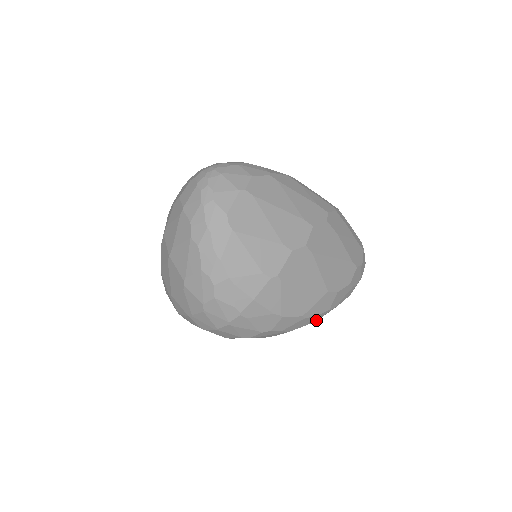
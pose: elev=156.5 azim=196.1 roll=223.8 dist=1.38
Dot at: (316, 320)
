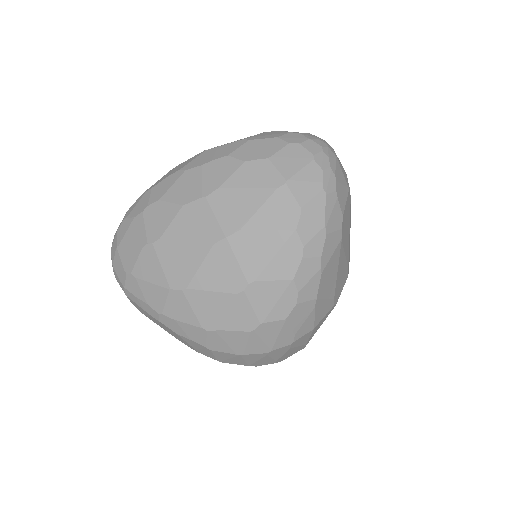
Dot at: occluded
